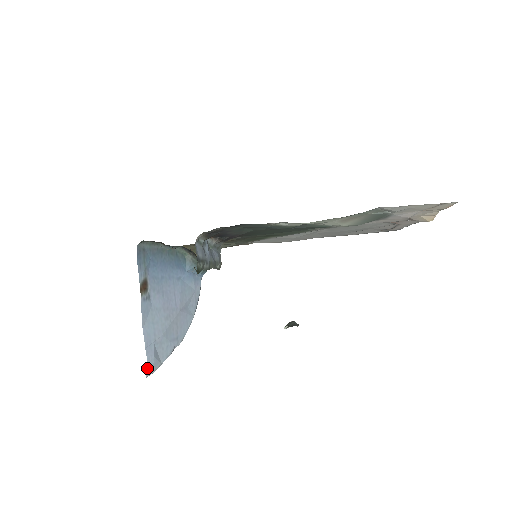
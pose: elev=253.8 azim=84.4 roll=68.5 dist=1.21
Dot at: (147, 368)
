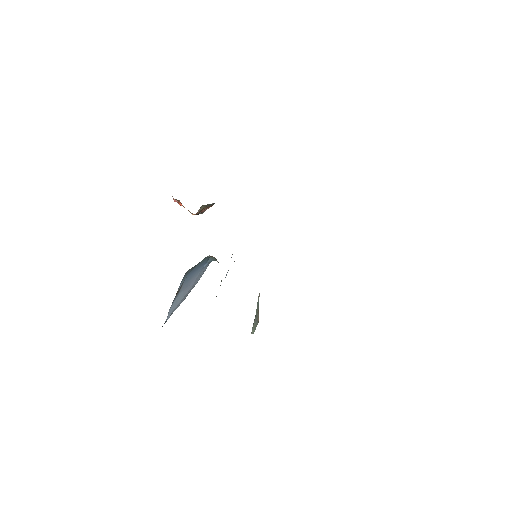
Dot at: occluded
